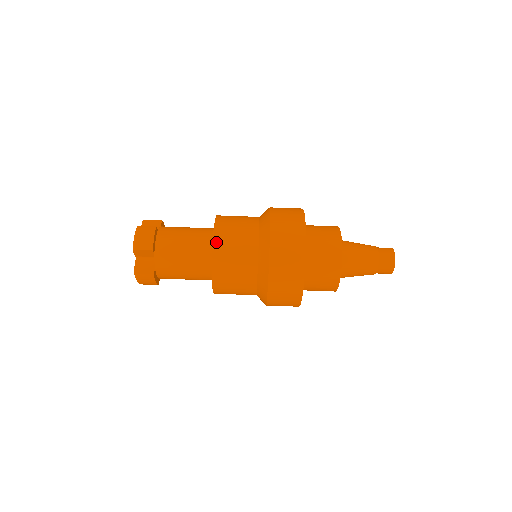
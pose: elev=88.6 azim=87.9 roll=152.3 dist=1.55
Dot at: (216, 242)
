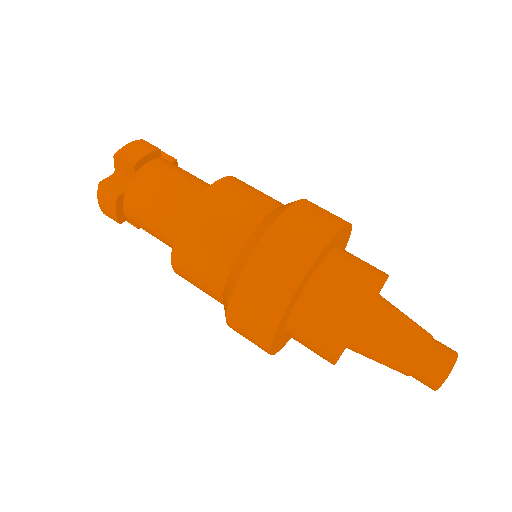
Dot at: (211, 191)
